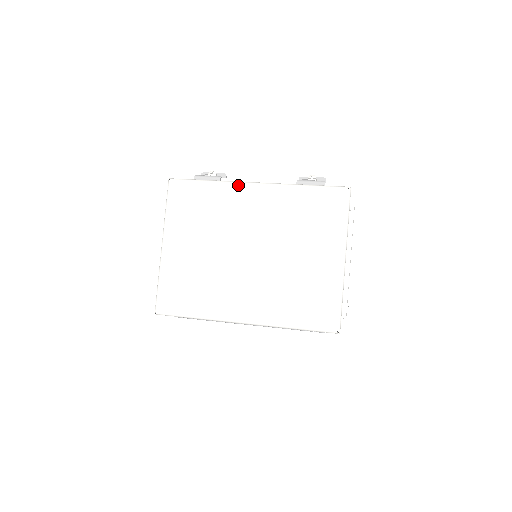
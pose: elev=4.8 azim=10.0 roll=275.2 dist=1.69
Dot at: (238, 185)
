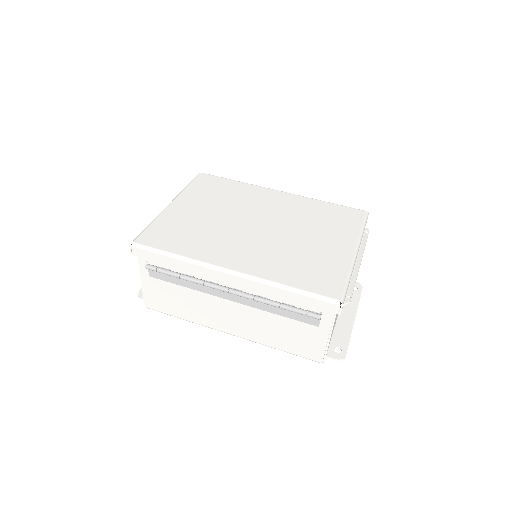
Dot at: (263, 188)
